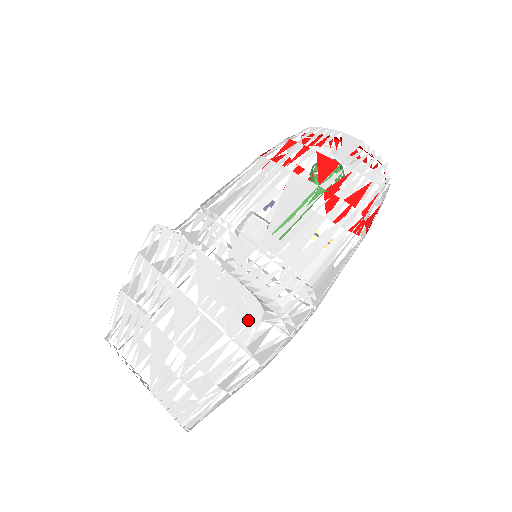
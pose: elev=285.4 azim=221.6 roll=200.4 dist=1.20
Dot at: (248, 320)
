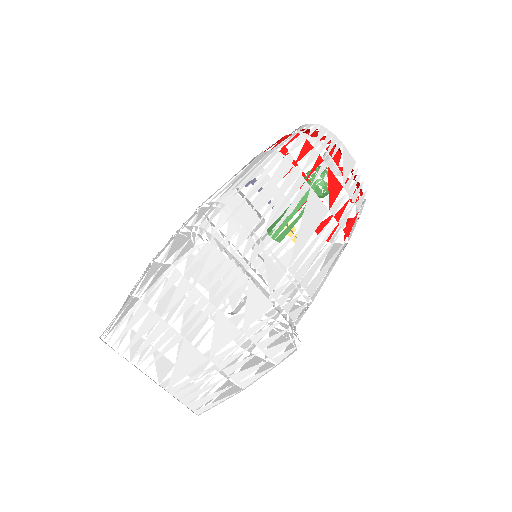
Dot at: (229, 304)
